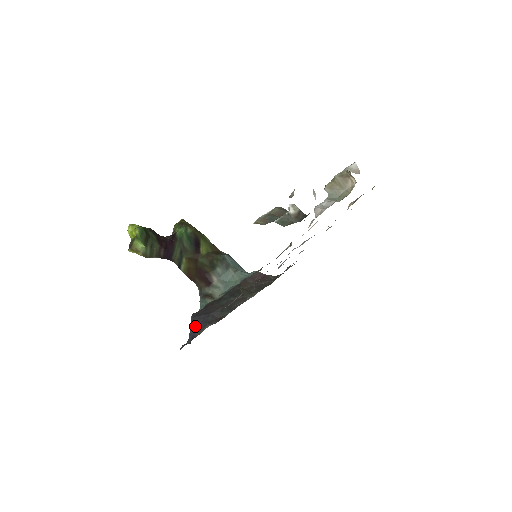
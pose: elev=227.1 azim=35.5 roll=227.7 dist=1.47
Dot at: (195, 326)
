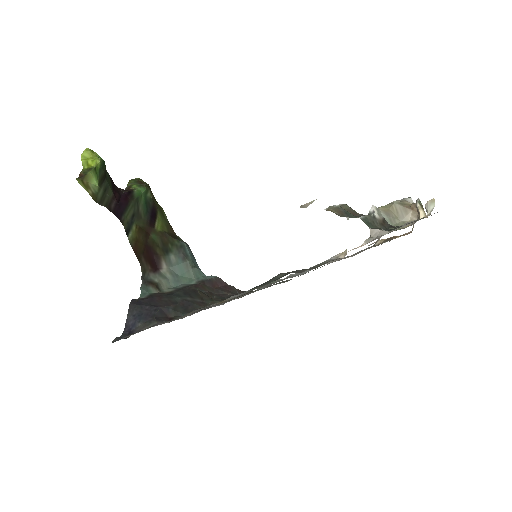
Dot at: (136, 317)
